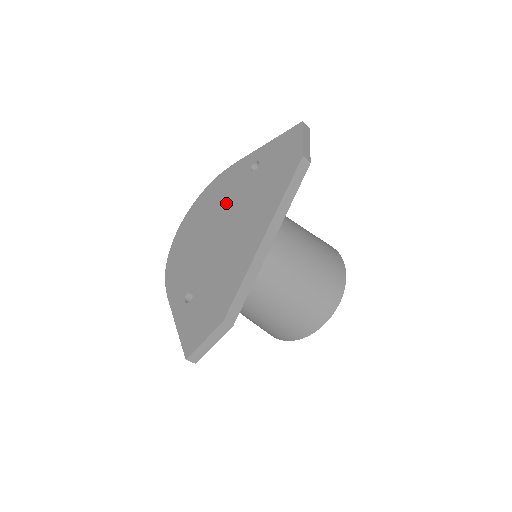
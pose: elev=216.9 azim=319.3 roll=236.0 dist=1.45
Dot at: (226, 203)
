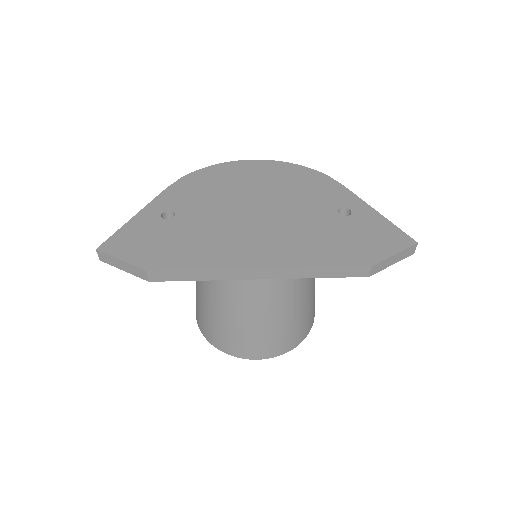
Dot at: (290, 200)
